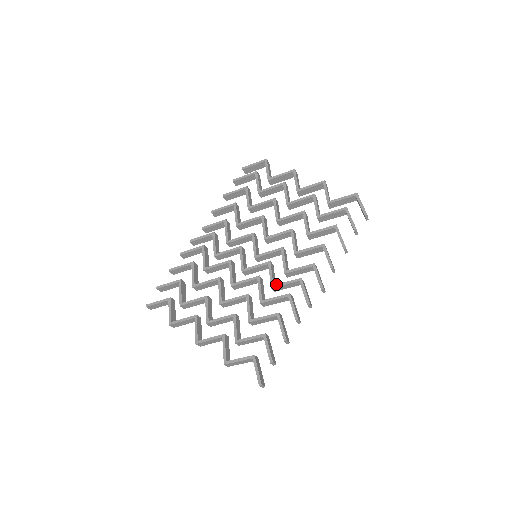
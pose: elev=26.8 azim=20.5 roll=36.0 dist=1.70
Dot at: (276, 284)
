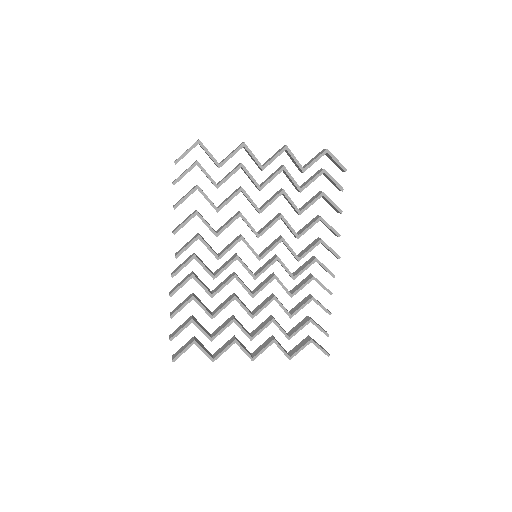
Dot at: (296, 275)
